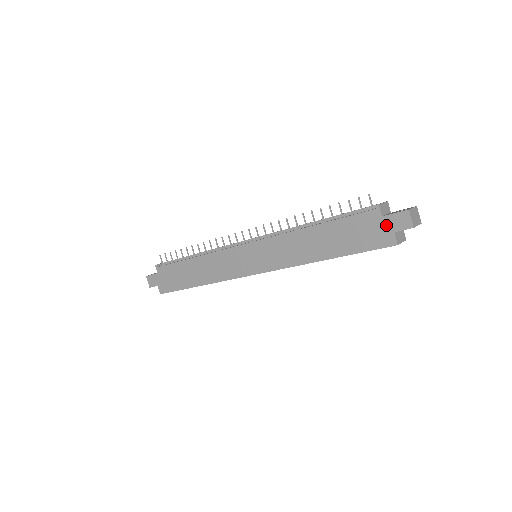
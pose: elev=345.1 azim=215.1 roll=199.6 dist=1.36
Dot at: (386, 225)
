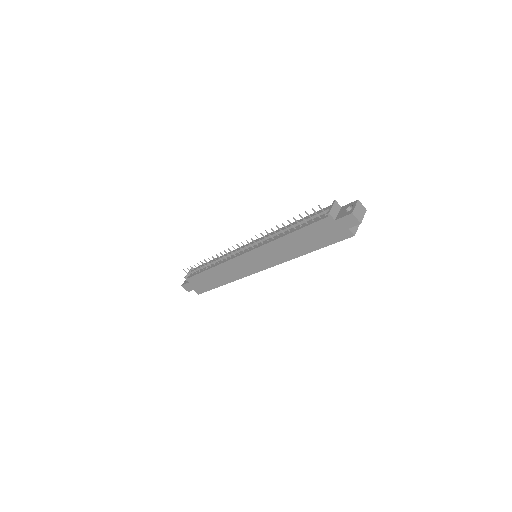
Dot at: (340, 225)
